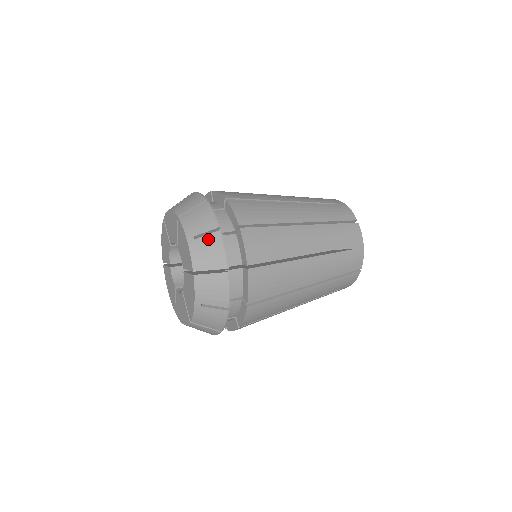
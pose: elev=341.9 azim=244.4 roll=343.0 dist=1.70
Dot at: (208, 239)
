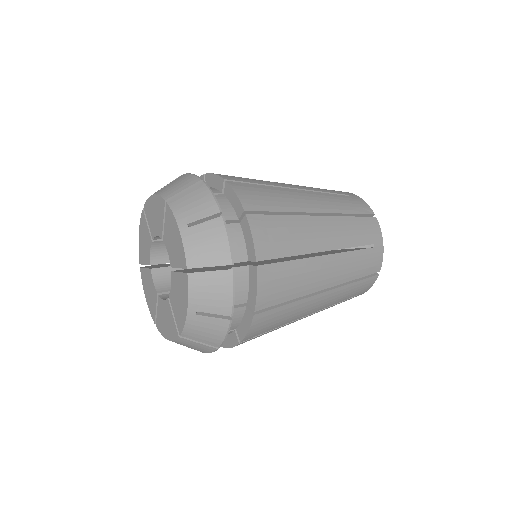
Dot at: (207, 227)
